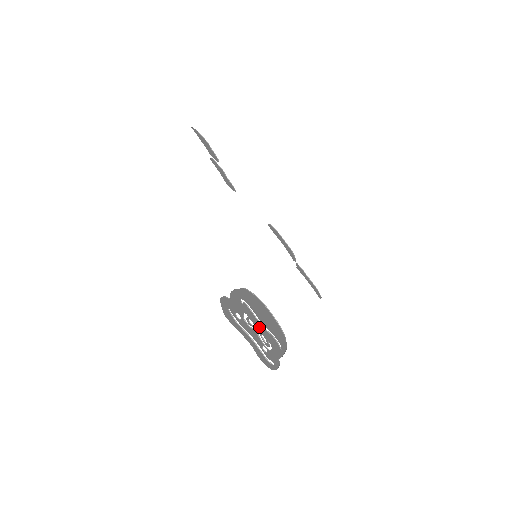
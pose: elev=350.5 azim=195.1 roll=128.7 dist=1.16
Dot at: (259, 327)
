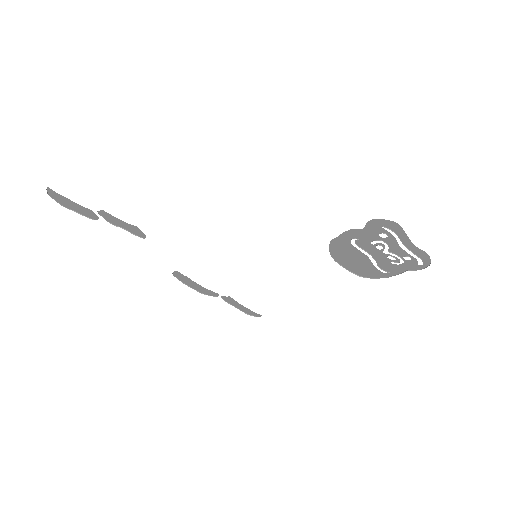
Dot at: (378, 255)
